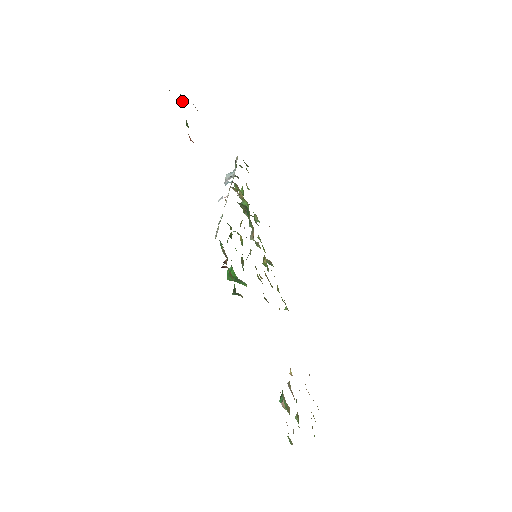
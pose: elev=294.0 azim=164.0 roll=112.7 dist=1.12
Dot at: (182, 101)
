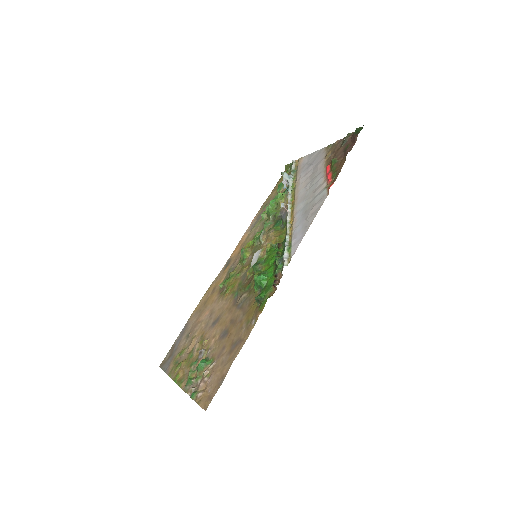
Dot at: (346, 141)
